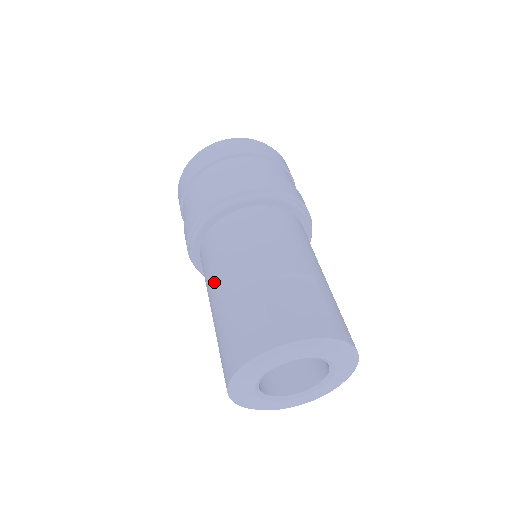
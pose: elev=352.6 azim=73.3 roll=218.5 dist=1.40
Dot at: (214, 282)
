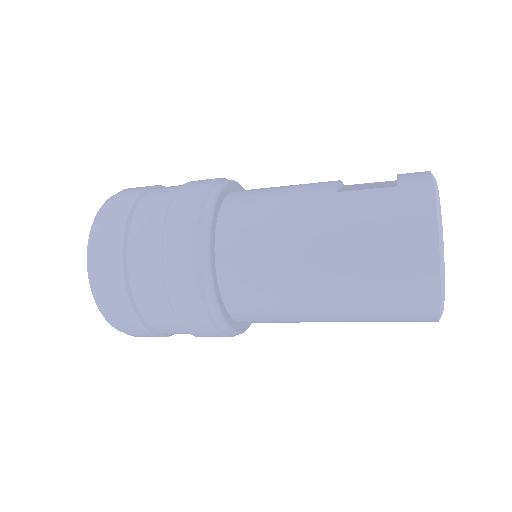
Dot at: (295, 247)
